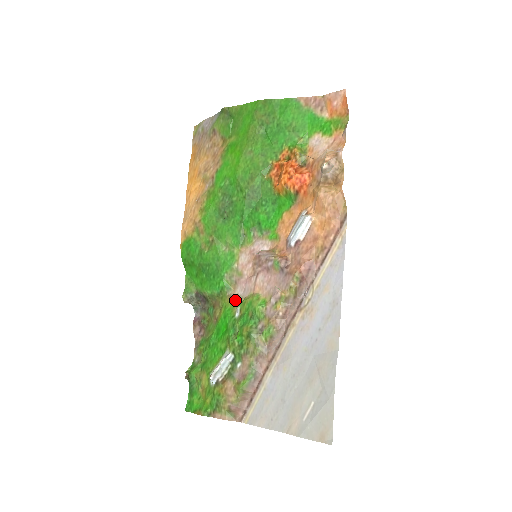
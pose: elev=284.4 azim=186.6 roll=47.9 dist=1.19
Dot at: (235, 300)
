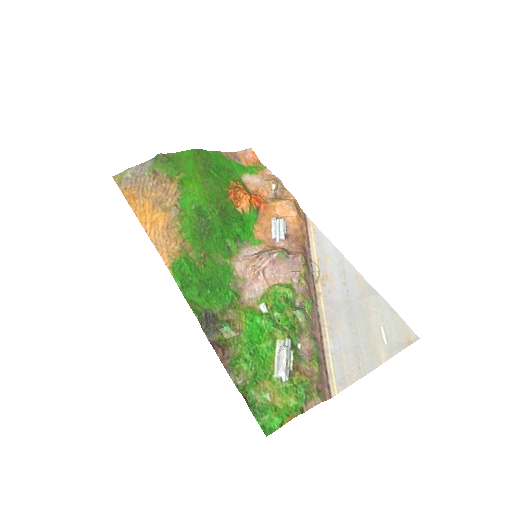
Dot at: (249, 304)
